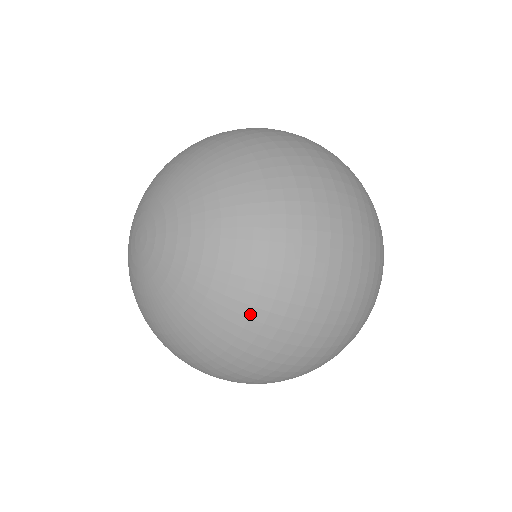
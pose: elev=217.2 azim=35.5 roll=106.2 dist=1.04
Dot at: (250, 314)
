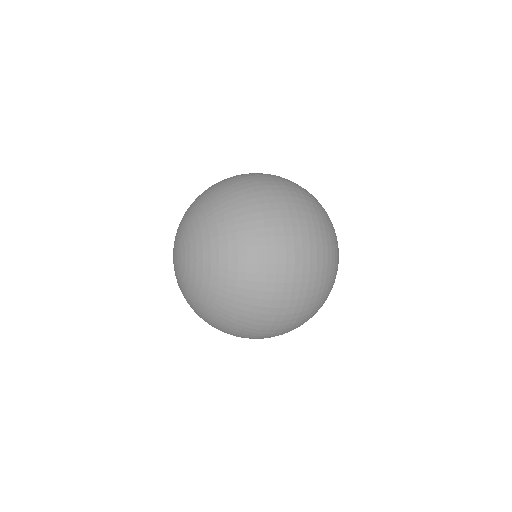
Dot at: (229, 314)
